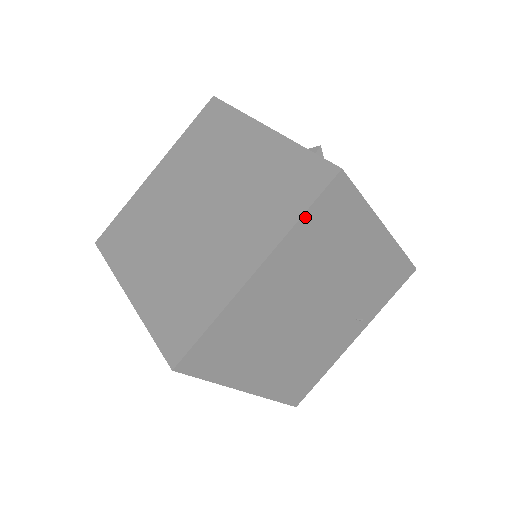
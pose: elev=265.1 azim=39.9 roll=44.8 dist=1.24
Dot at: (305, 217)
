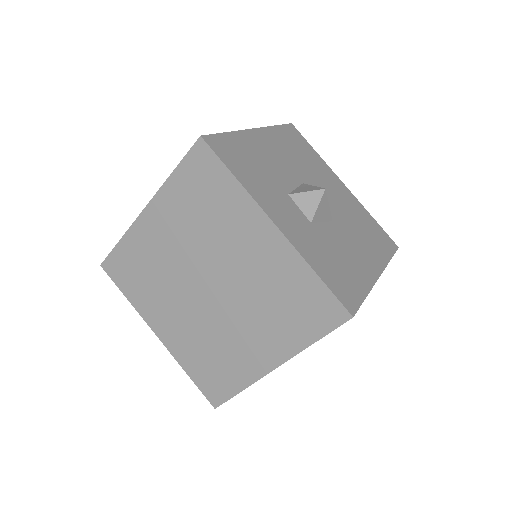
Dot at: (317, 340)
